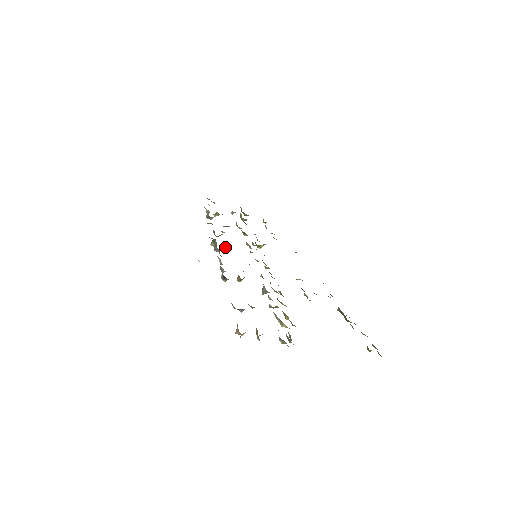
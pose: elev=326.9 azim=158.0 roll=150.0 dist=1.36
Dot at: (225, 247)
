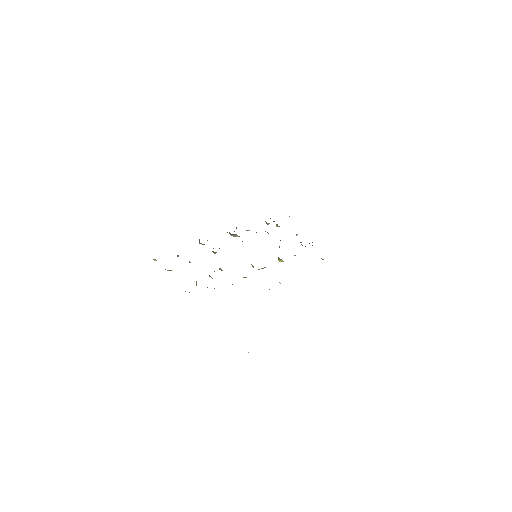
Dot at: (239, 236)
